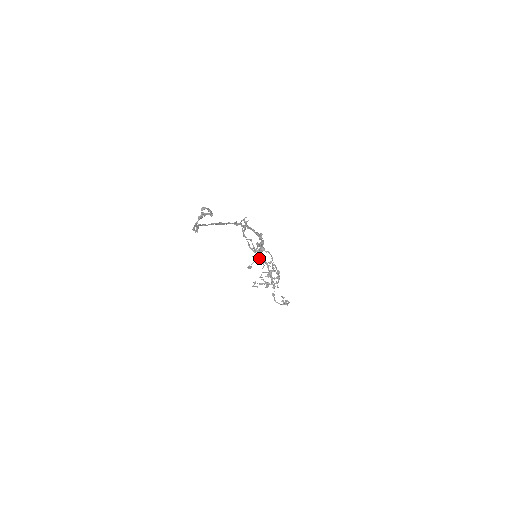
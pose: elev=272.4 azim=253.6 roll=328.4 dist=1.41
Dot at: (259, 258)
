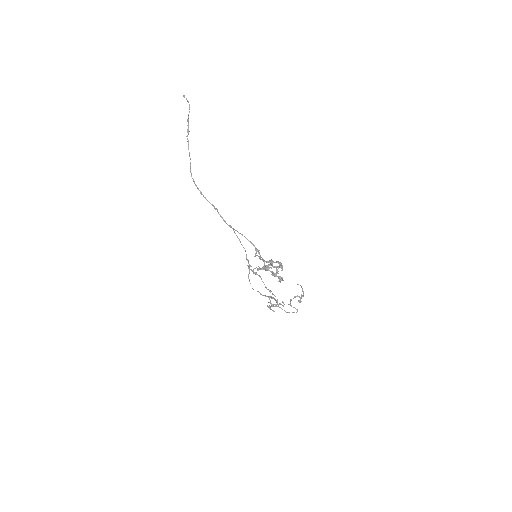
Dot at: (269, 291)
